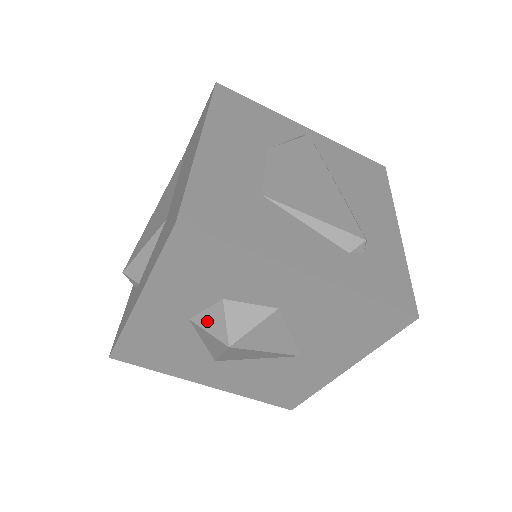
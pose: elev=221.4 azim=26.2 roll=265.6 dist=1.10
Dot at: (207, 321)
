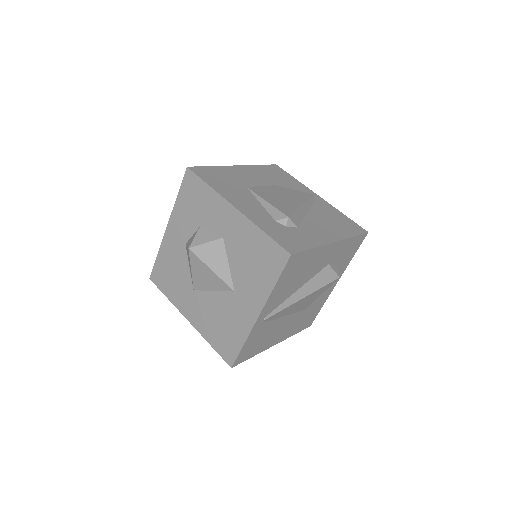
Dot at: (190, 240)
